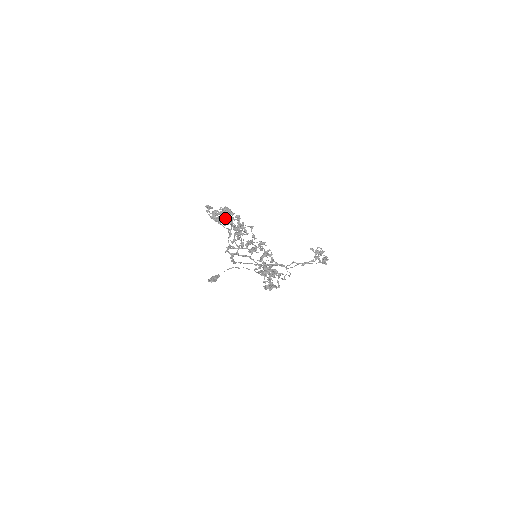
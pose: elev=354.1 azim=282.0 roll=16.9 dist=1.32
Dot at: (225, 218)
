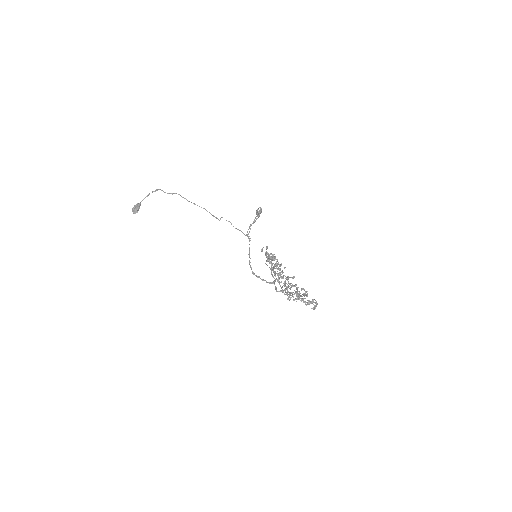
Dot at: occluded
